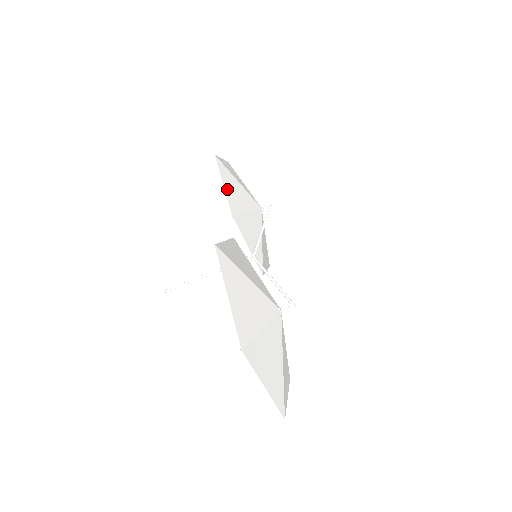
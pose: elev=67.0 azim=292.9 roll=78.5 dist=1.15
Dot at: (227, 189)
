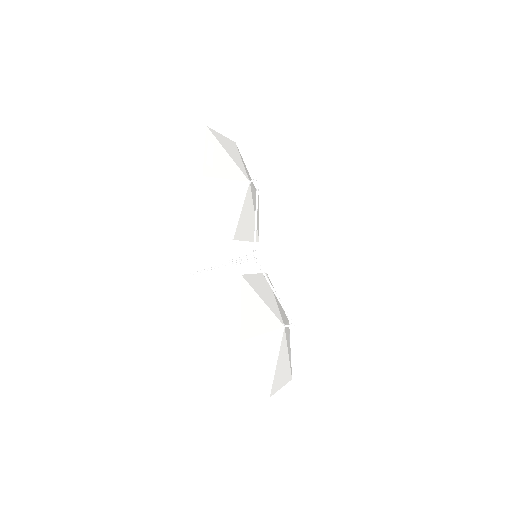
Dot at: (222, 210)
